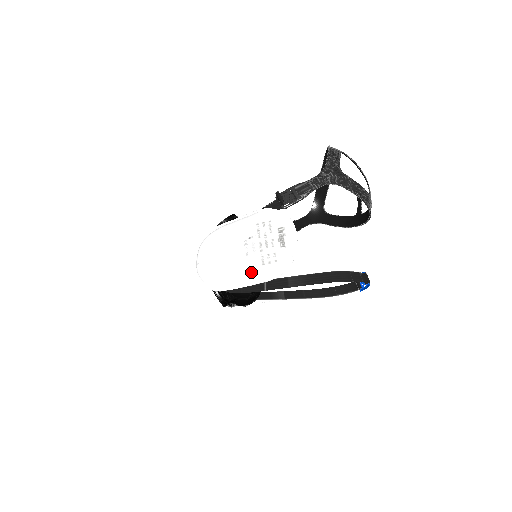
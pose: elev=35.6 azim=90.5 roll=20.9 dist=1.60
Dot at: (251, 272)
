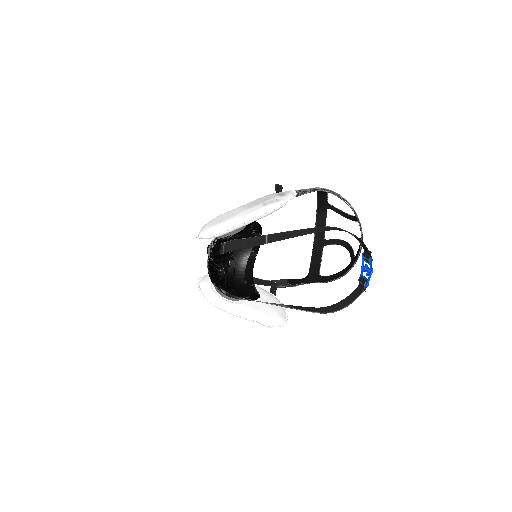
Dot at: (254, 211)
